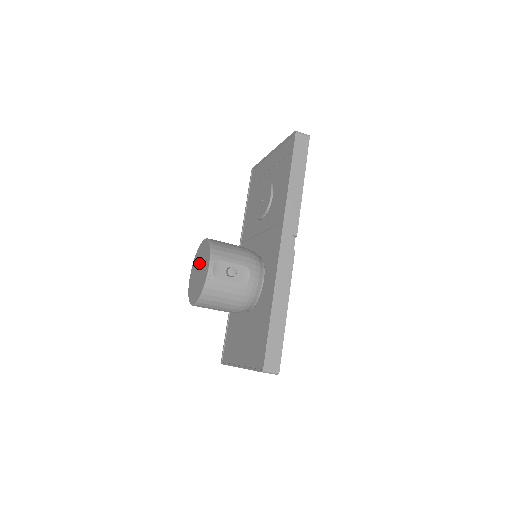
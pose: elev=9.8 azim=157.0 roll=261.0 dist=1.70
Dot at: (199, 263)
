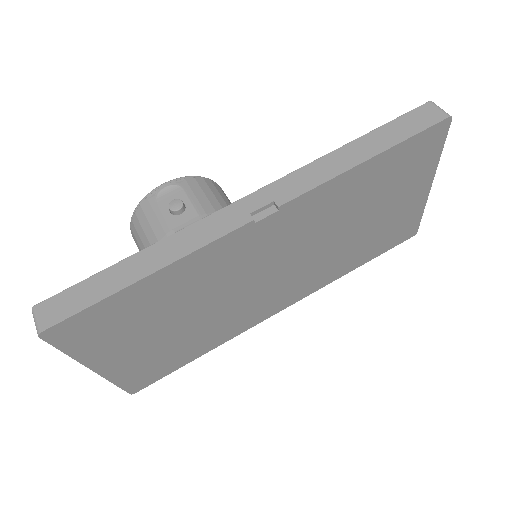
Dot at: occluded
